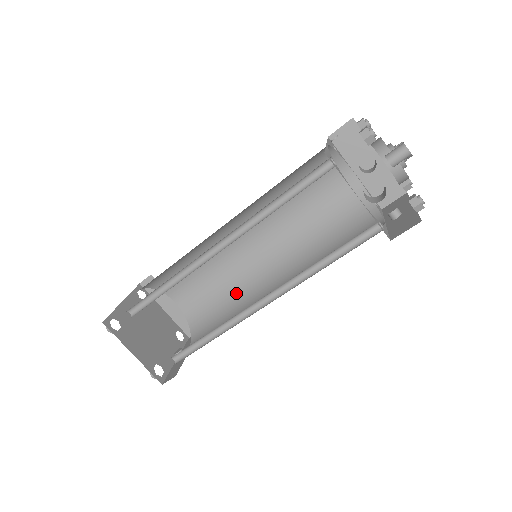
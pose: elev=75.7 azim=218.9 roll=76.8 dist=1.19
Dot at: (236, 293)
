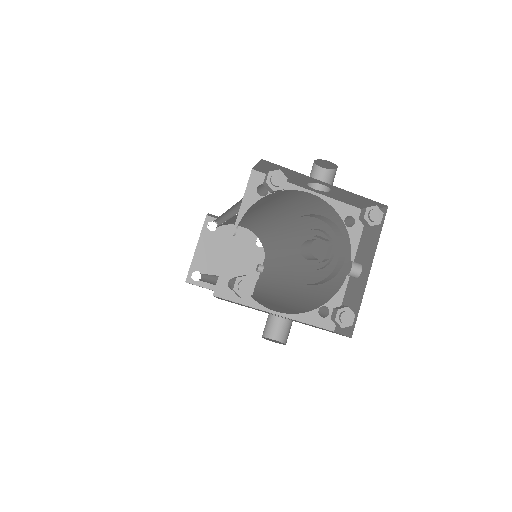
Dot at: (276, 237)
